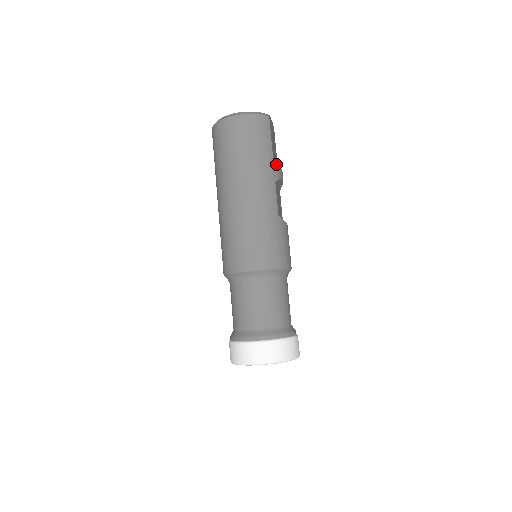
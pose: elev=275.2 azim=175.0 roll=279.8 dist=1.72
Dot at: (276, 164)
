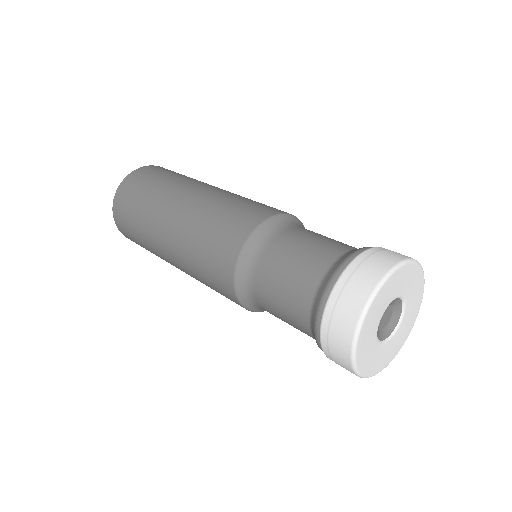
Dot at: occluded
